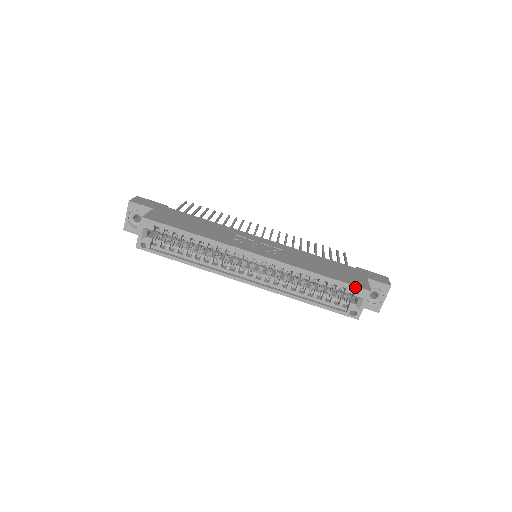
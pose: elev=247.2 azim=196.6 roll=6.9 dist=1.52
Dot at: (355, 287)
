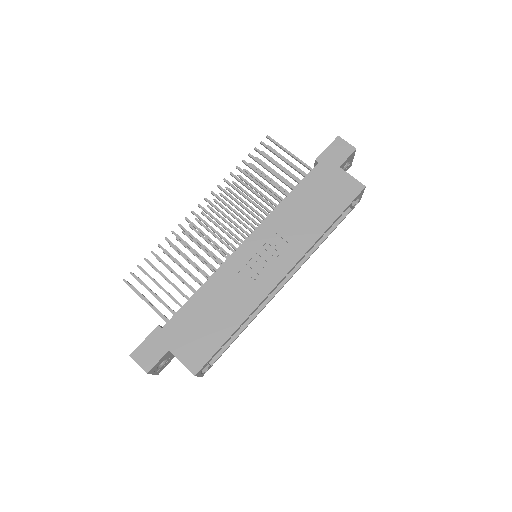
Dot at: occluded
